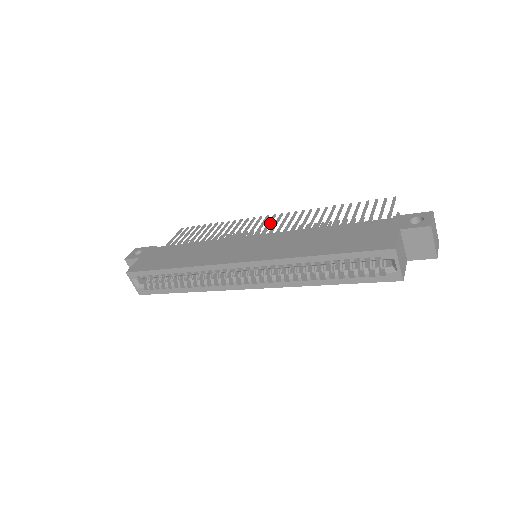
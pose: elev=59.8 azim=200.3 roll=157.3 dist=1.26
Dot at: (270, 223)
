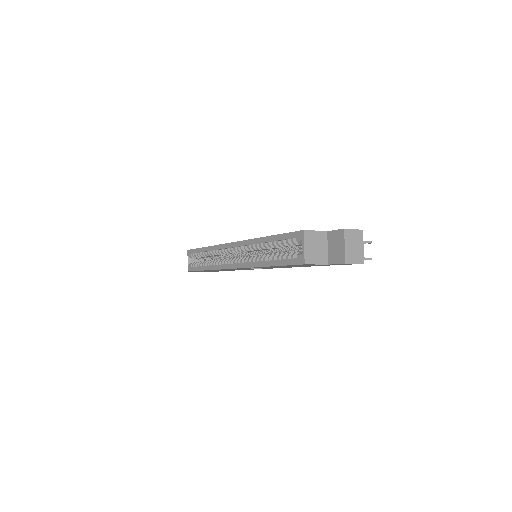
Dot at: occluded
